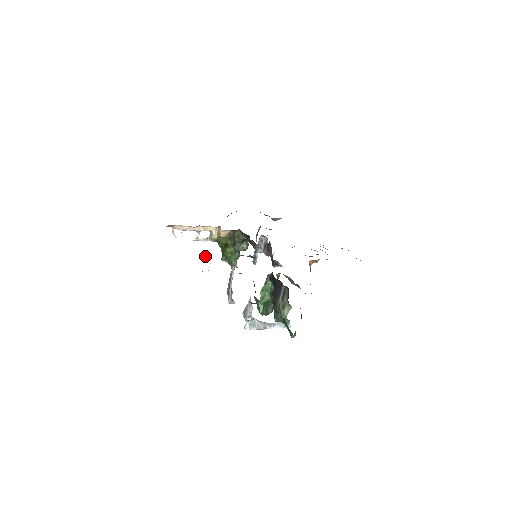
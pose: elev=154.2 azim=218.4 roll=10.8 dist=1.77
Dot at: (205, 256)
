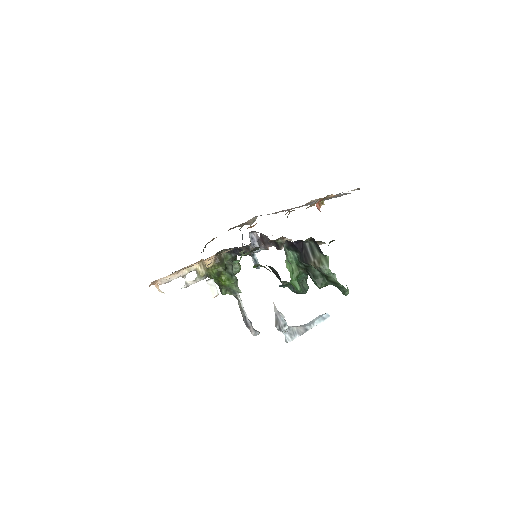
Dot at: (206, 280)
